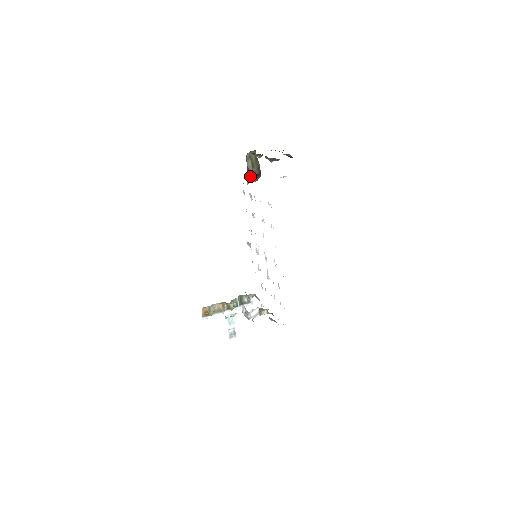
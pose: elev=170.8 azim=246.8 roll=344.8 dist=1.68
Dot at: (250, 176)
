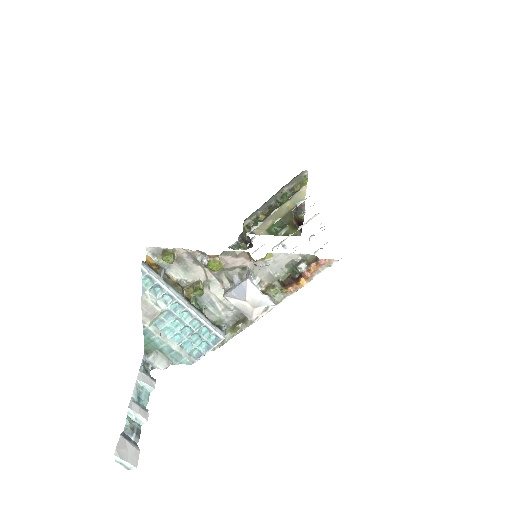
Dot at: (242, 239)
